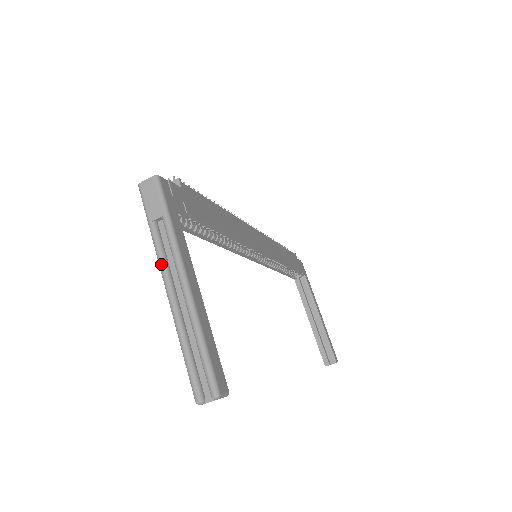
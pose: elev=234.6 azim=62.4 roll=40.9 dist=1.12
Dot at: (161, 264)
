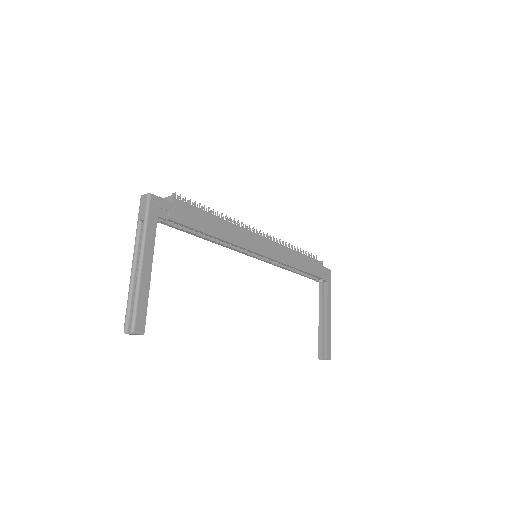
Dot at: (134, 248)
